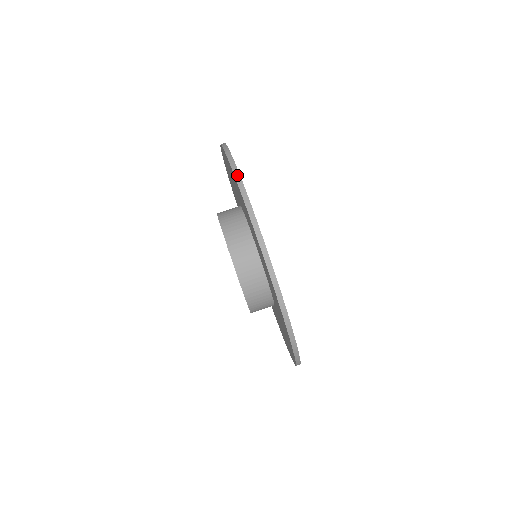
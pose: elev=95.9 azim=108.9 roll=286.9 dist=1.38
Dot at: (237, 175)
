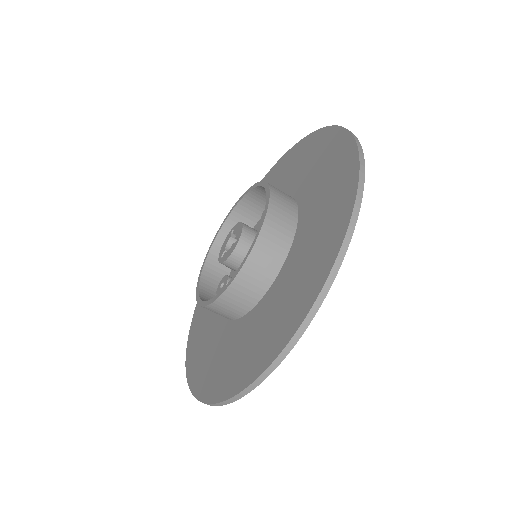
Dot at: (221, 405)
